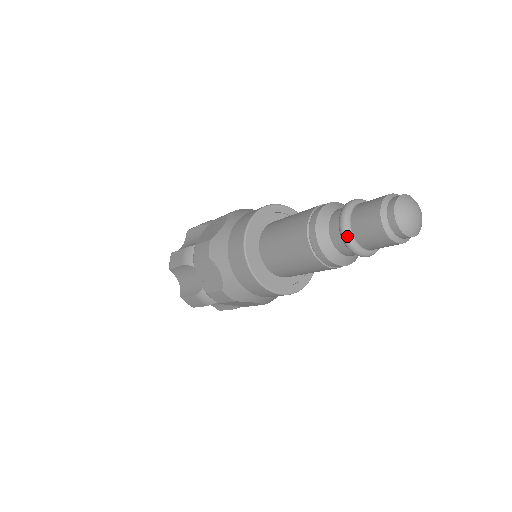
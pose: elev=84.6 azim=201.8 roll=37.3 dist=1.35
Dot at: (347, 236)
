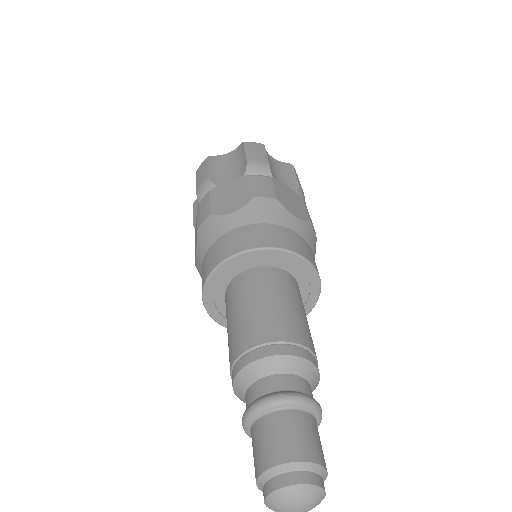
Dot at: (244, 424)
